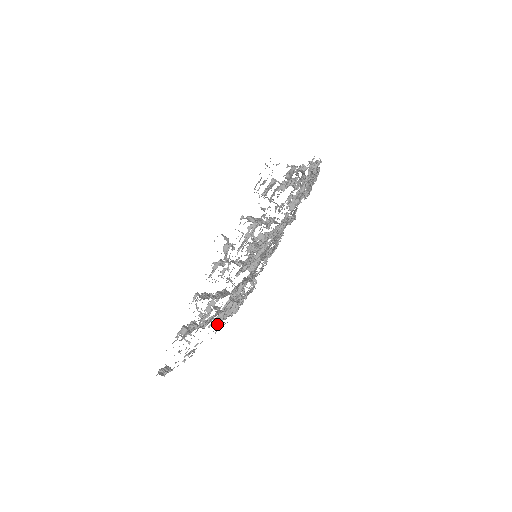
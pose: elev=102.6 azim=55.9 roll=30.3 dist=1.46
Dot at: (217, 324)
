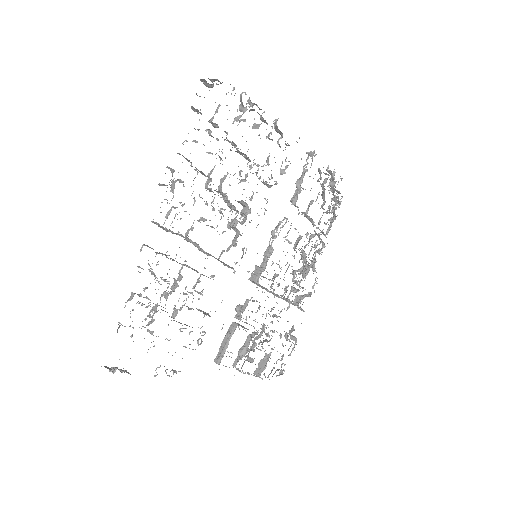
Dot at: (220, 356)
